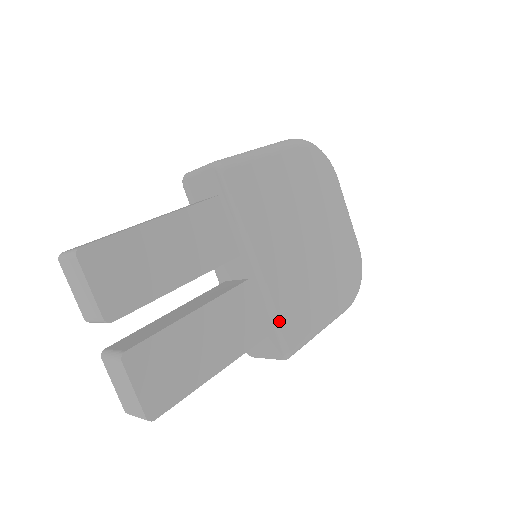
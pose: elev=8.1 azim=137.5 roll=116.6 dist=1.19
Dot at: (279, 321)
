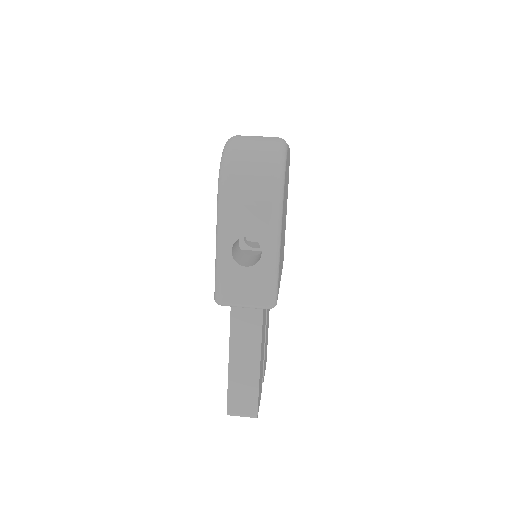
Dot at: occluded
